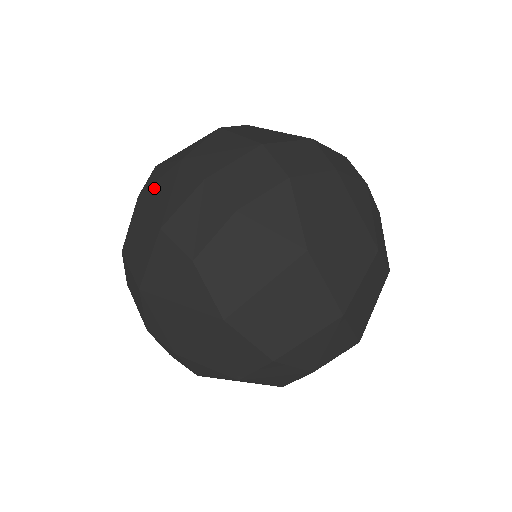
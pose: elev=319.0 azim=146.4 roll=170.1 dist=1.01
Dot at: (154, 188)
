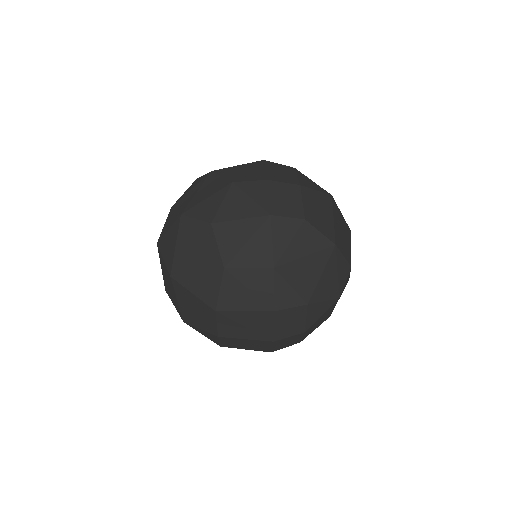
Dot at: (225, 208)
